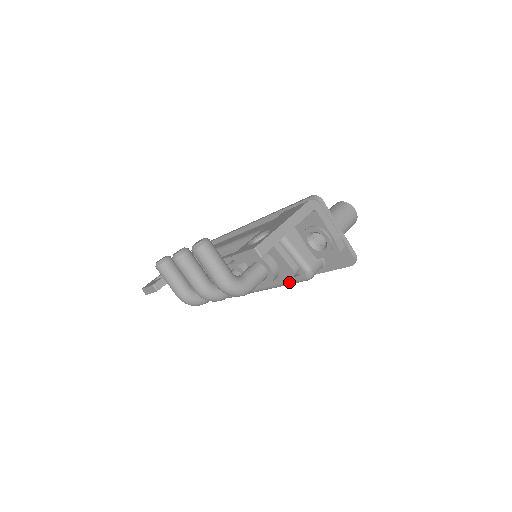
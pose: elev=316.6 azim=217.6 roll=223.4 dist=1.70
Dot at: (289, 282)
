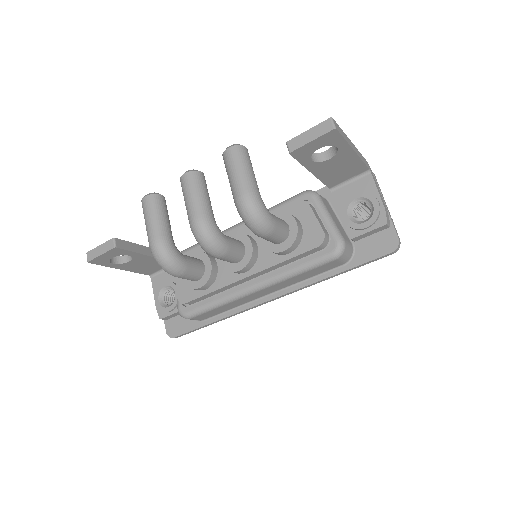
Dot at: (305, 264)
